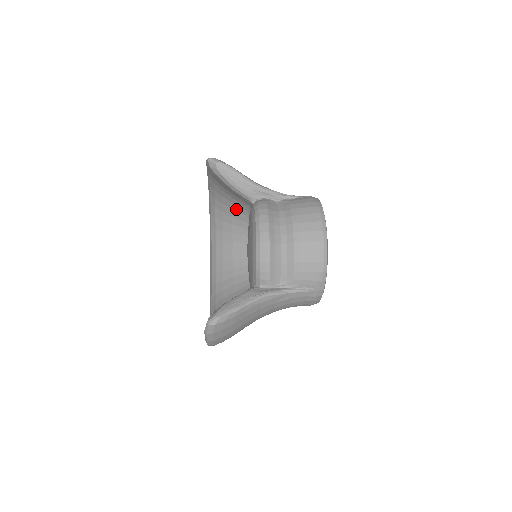
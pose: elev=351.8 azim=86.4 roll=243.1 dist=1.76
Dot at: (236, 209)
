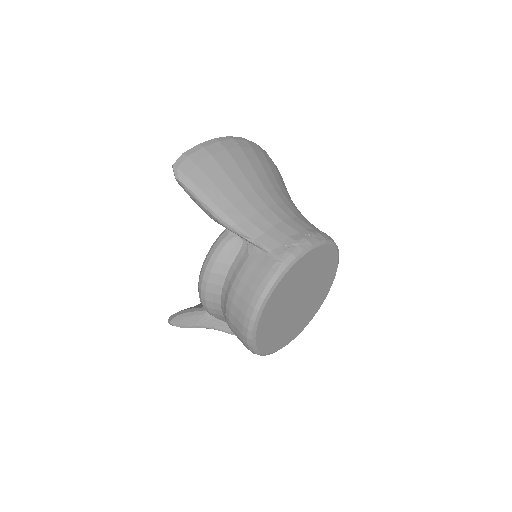
Dot at: occluded
